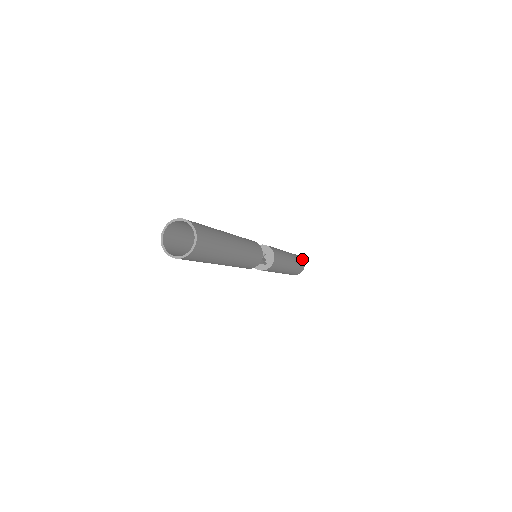
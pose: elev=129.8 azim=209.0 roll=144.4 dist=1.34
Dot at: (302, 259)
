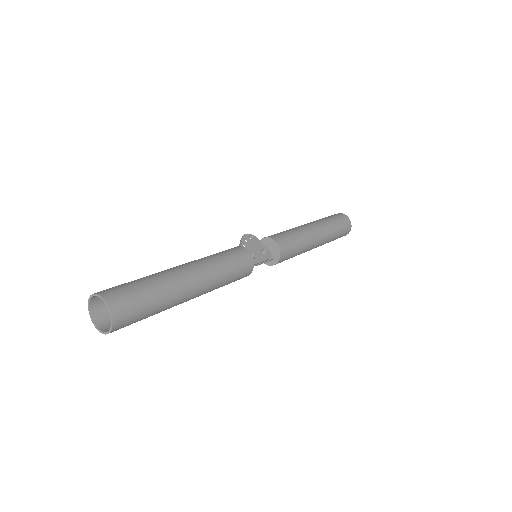
Dot at: (347, 219)
